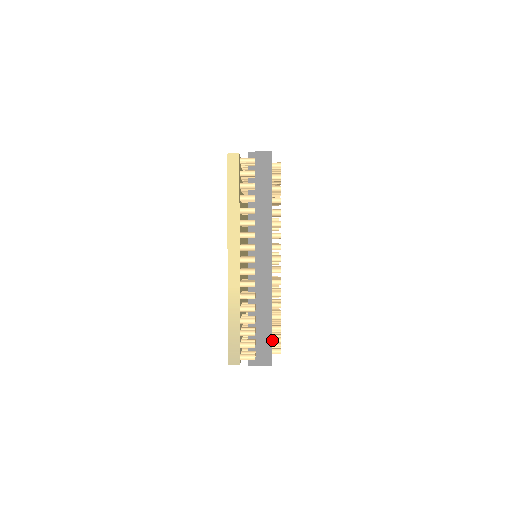
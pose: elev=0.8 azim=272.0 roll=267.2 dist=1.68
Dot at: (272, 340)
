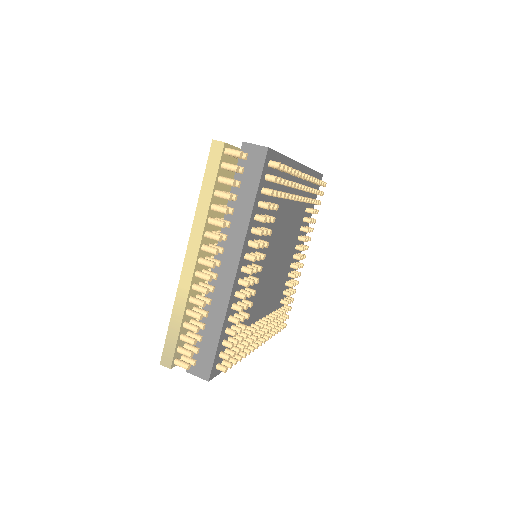
Dot at: (219, 355)
